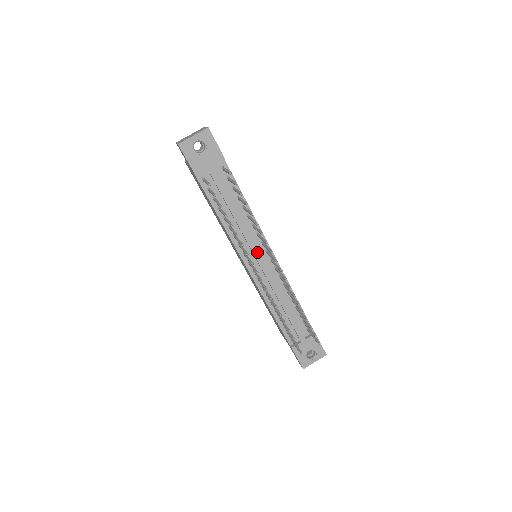
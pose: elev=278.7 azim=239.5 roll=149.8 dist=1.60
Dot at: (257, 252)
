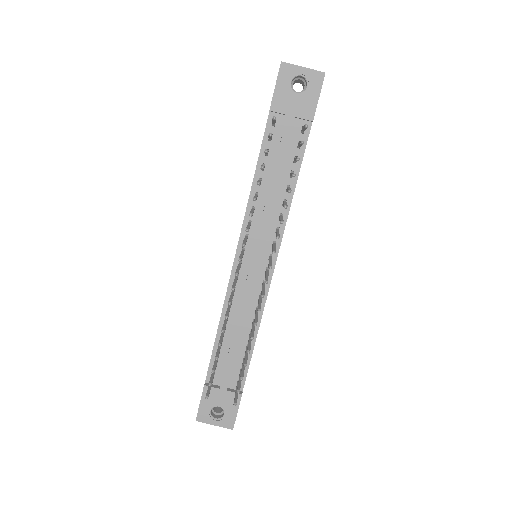
Dot at: (260, 247)
